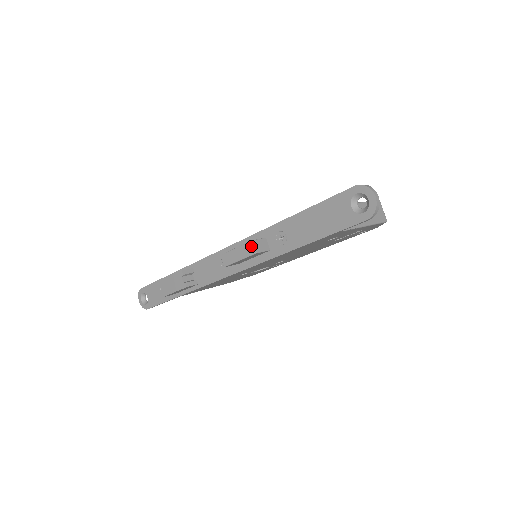
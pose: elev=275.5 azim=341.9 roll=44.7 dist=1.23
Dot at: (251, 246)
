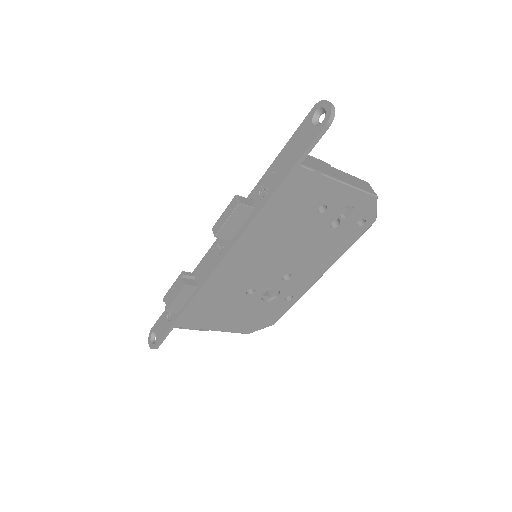
Dot at: (235, 200)
